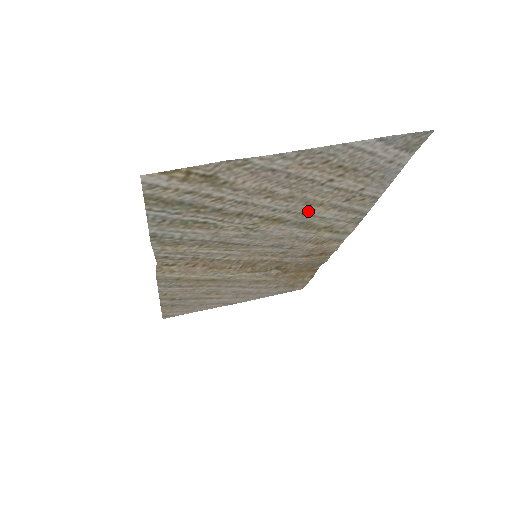
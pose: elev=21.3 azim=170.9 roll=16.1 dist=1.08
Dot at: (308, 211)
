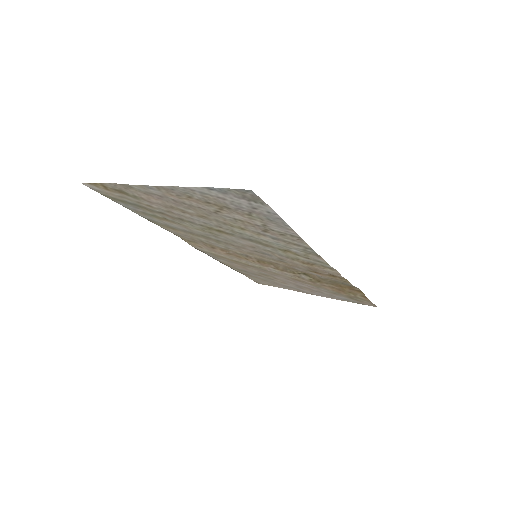
Dot at: (239, 231)
